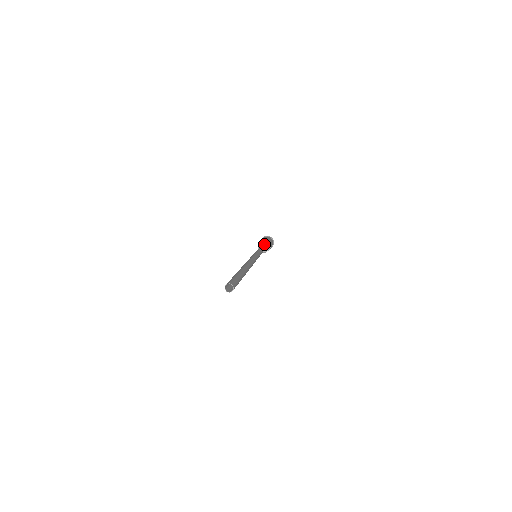
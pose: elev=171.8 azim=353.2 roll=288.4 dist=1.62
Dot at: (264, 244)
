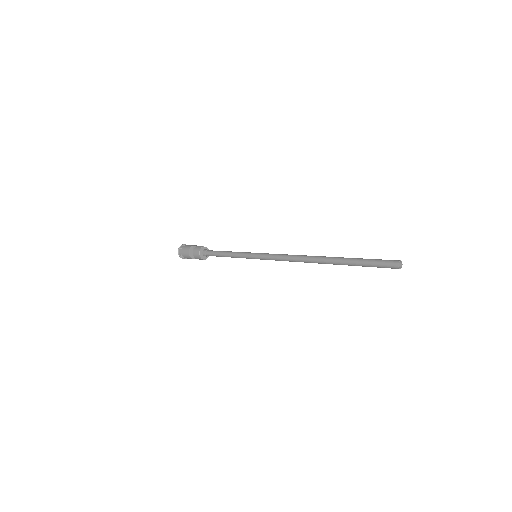
Dot at: (209, 250)
